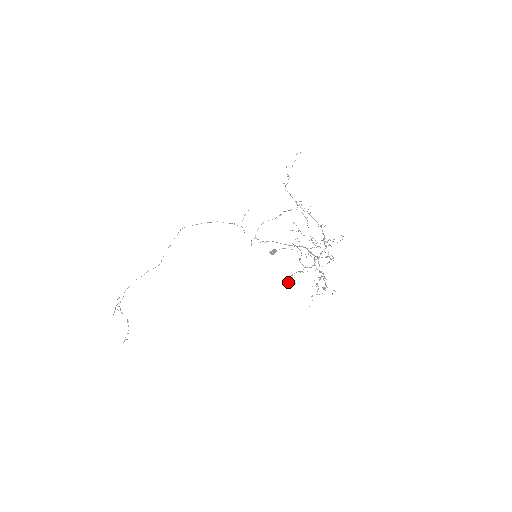
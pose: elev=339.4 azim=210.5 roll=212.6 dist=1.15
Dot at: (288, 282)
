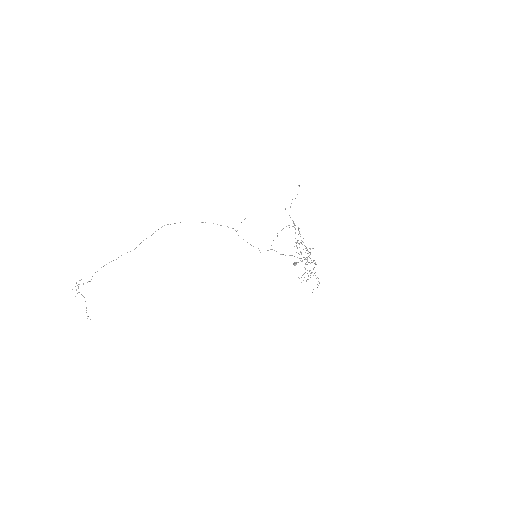
Dot at: (301, 282)
